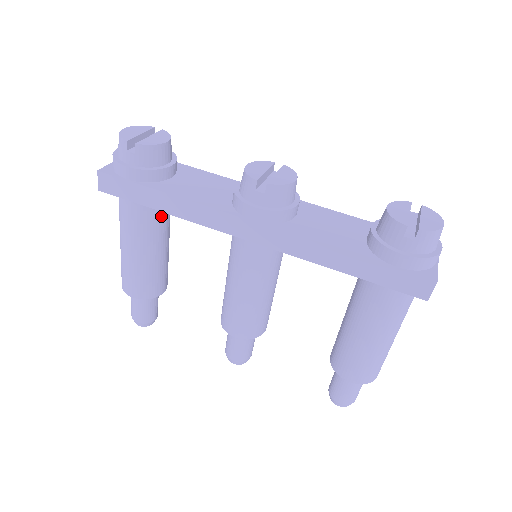
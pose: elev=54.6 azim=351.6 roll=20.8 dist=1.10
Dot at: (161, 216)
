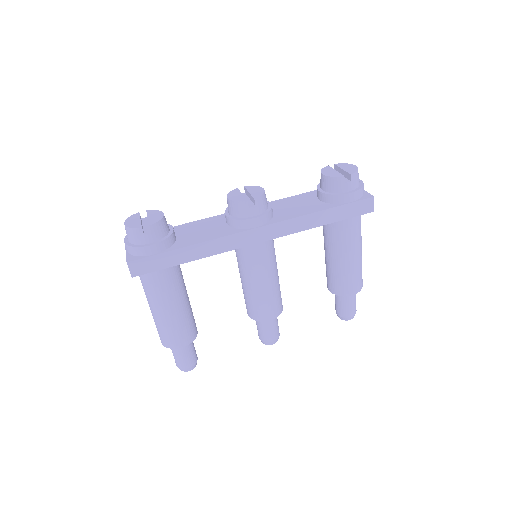
Dot at: (179, 270)
